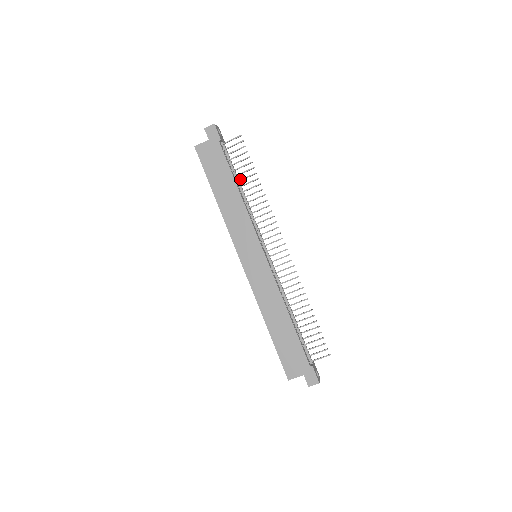
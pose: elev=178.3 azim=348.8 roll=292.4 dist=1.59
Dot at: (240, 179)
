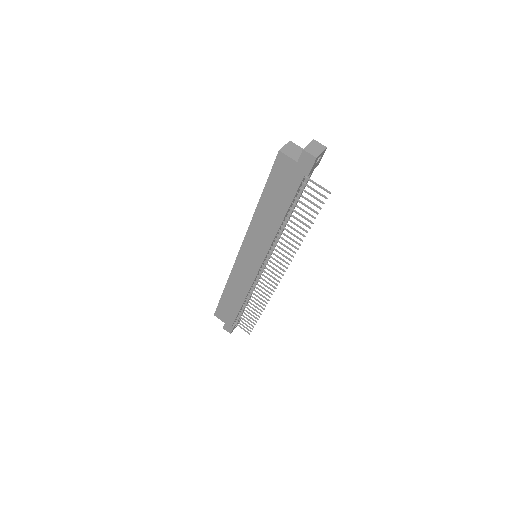
Dot at: (293, 215)
